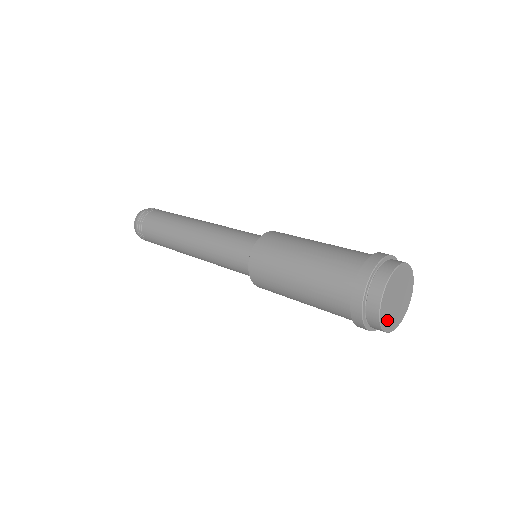
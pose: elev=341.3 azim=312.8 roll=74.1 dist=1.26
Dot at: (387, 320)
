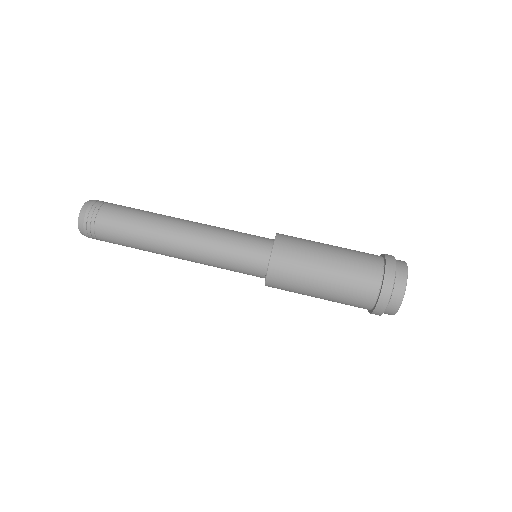
Dot at: occluded
